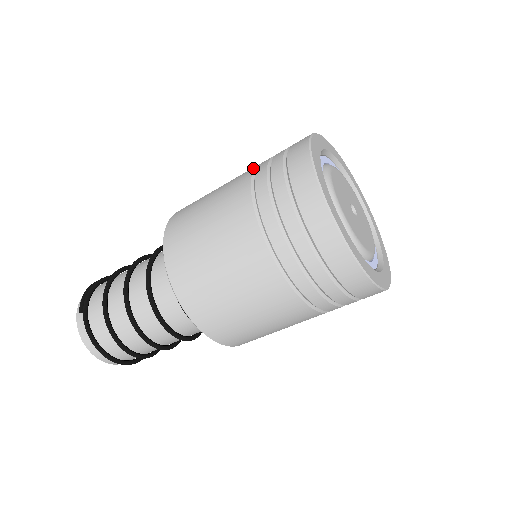
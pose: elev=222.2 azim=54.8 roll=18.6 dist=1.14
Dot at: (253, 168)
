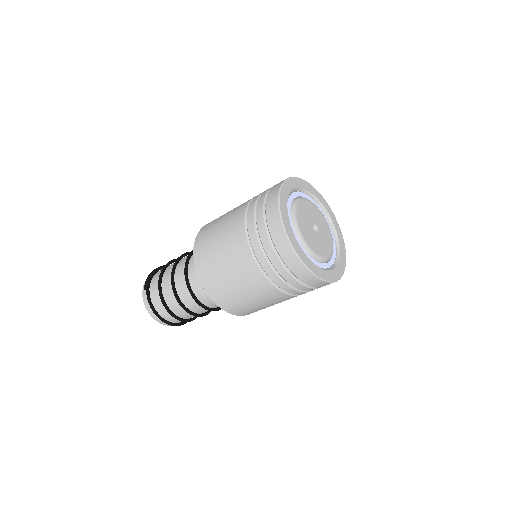
Dot at: (250, 200)
